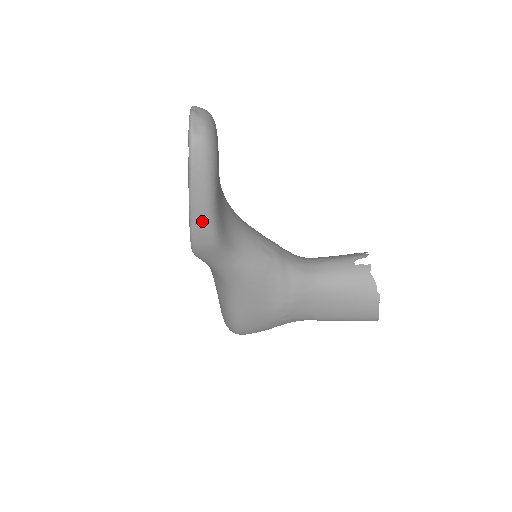
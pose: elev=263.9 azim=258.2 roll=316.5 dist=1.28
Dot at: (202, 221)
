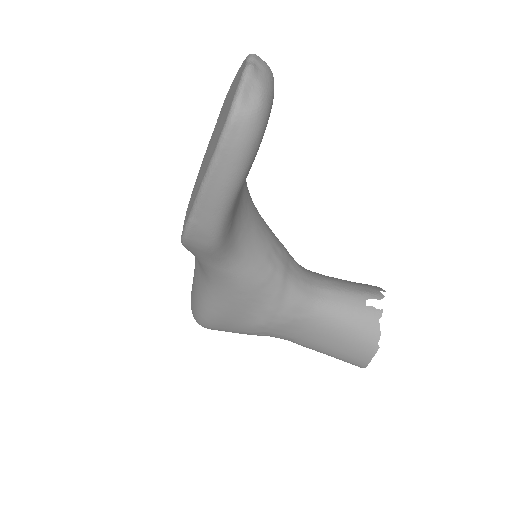
Dot at: (208, 218)
